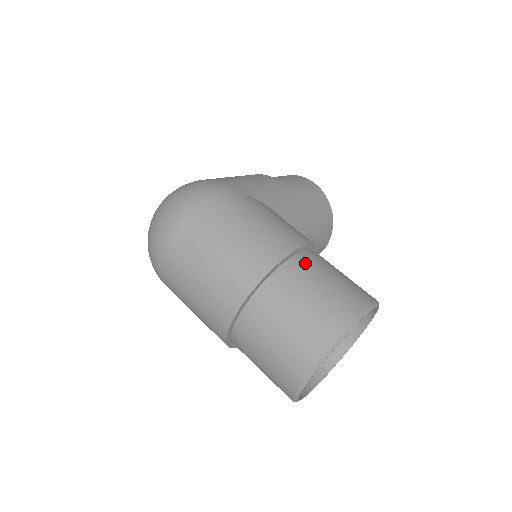
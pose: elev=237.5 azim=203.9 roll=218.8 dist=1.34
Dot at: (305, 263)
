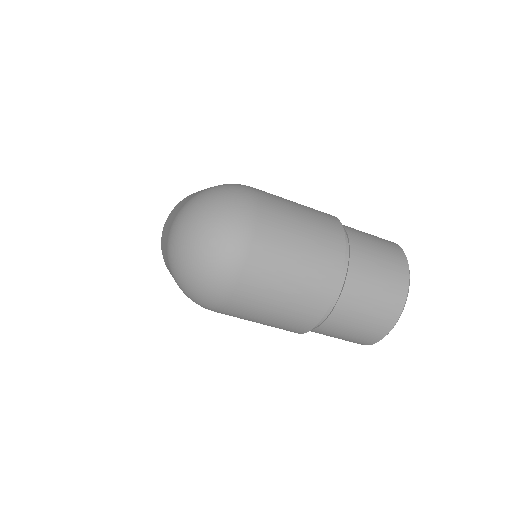
Dot at: occluded
